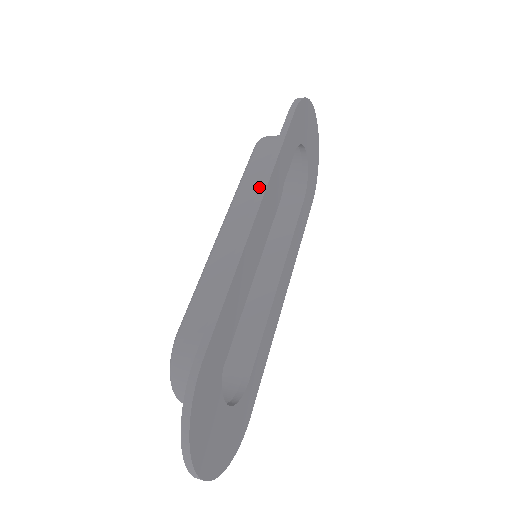
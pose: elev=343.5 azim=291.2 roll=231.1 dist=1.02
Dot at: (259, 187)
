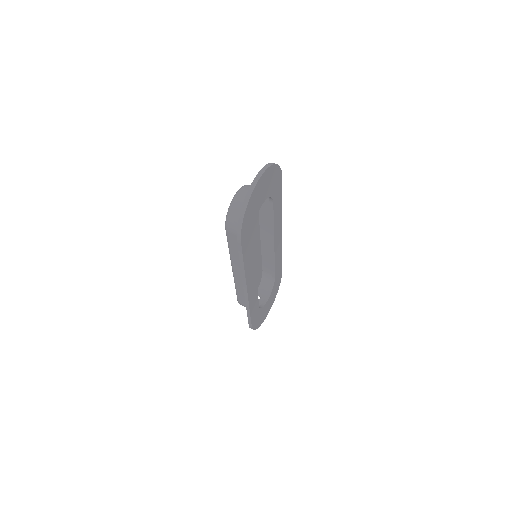
Dot at: (242, 281)
